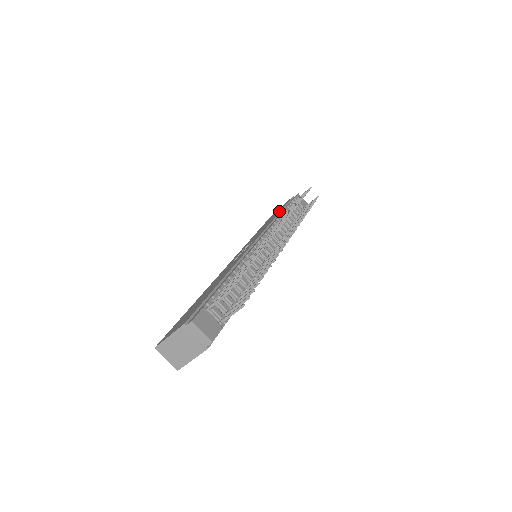
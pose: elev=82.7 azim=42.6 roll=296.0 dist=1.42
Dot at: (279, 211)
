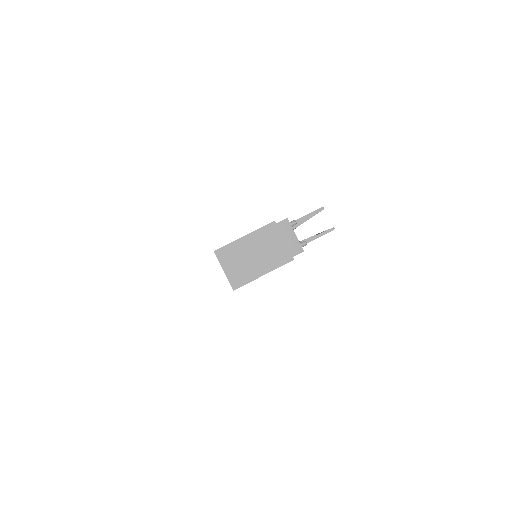
Dot at: occluded
